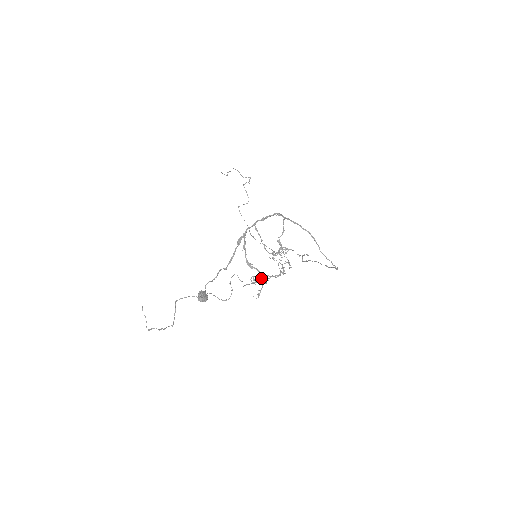
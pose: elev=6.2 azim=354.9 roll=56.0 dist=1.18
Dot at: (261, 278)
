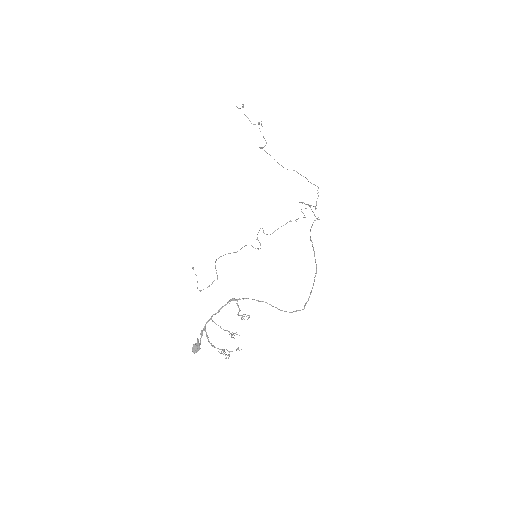
Dot at: (225, 352)
